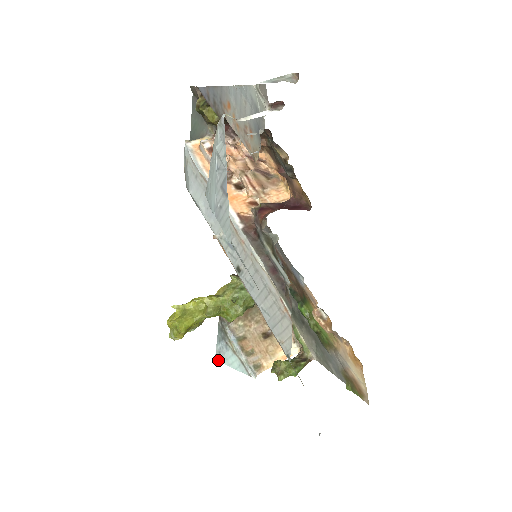
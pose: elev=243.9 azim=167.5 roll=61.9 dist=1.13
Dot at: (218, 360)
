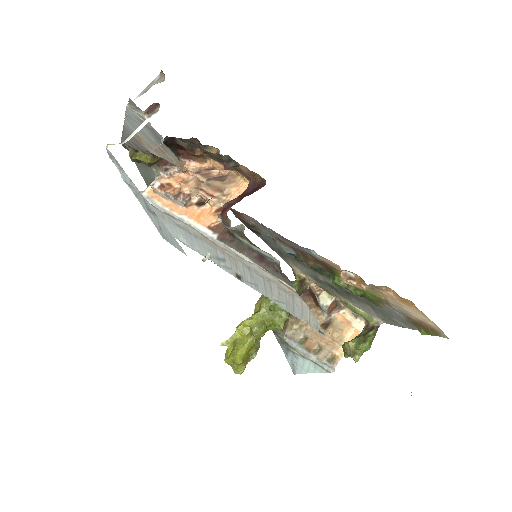
Dot at: (296, 372)
